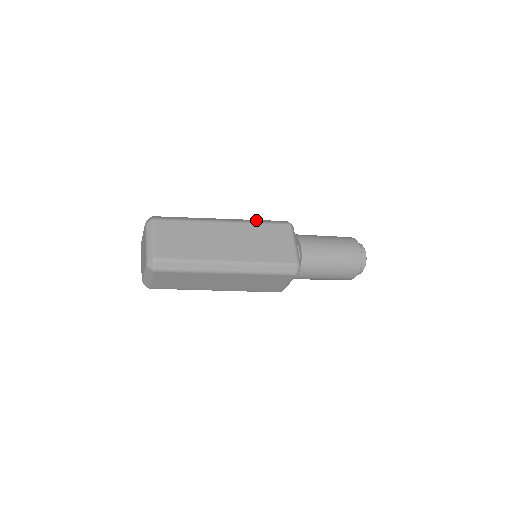
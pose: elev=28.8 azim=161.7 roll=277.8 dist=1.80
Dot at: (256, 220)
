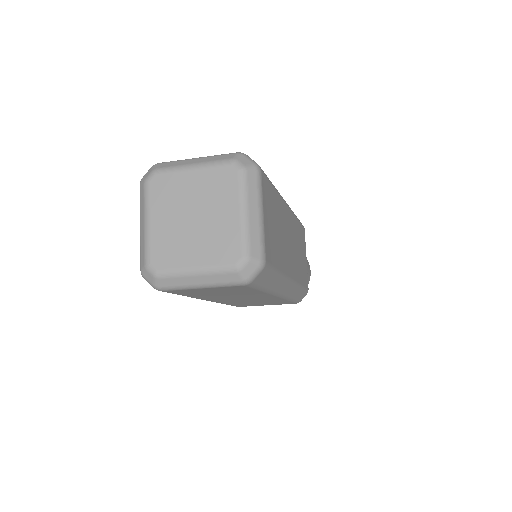
Dot at: occluded
